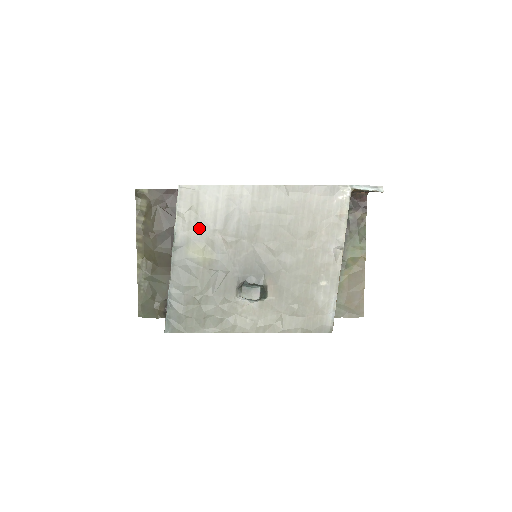
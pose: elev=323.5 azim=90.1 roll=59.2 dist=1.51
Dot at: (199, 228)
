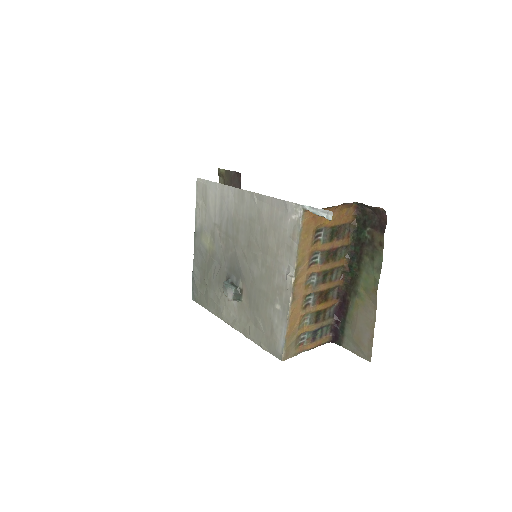
Dot at: (207, 219)
